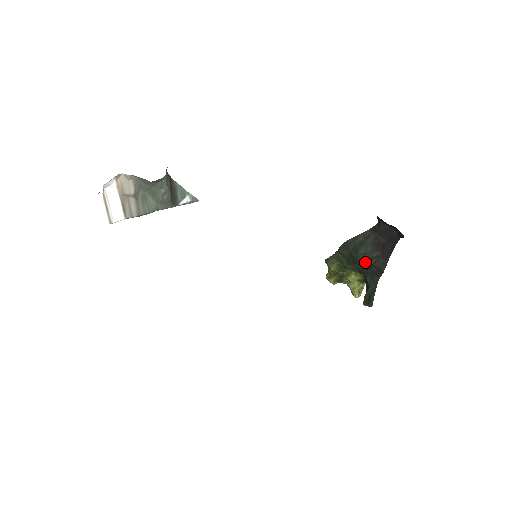
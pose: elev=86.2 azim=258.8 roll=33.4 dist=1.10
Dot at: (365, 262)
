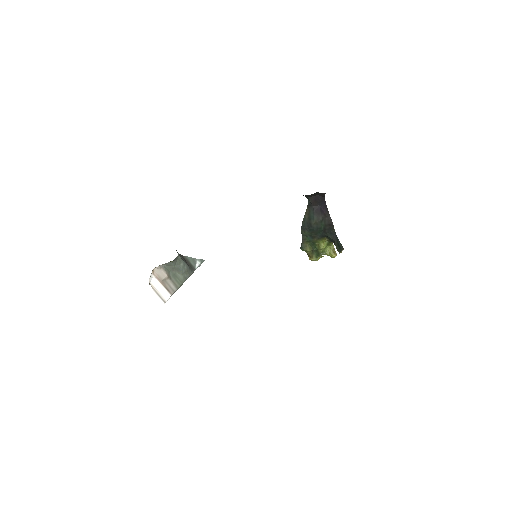
Dot at: (320, 227)
